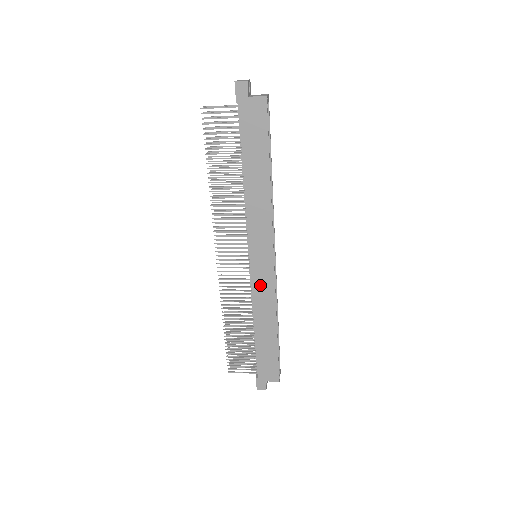
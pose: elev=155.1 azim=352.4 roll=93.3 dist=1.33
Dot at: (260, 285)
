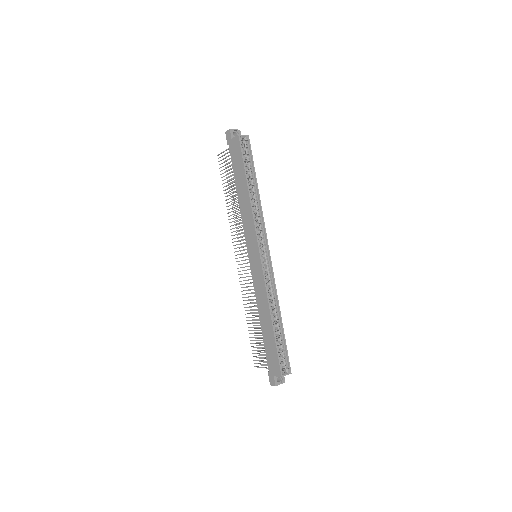
Dot at: (257, 279)
